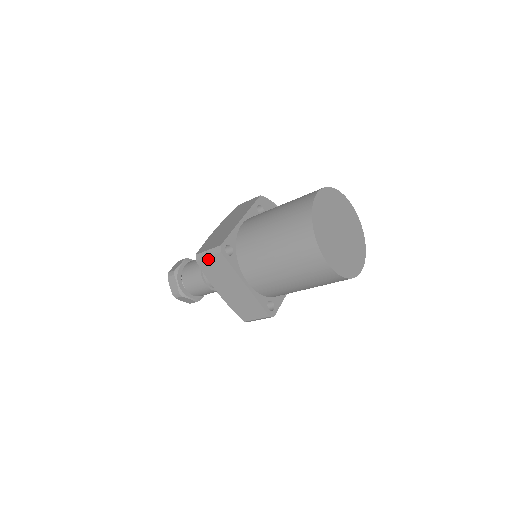
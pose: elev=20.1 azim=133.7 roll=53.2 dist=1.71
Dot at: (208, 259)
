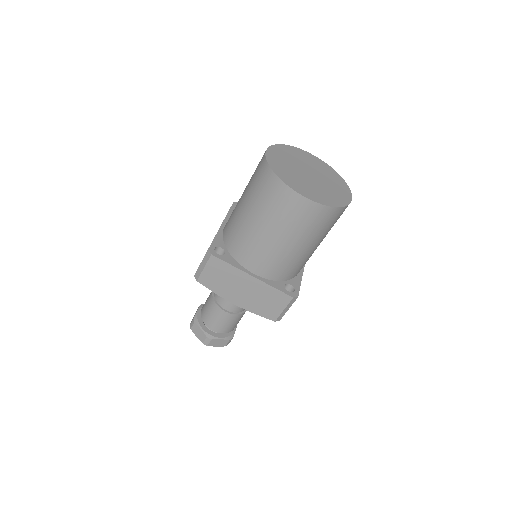
Dot at: (205, 271)
